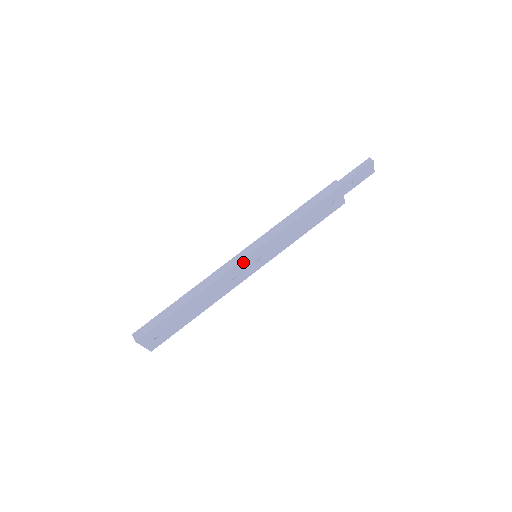
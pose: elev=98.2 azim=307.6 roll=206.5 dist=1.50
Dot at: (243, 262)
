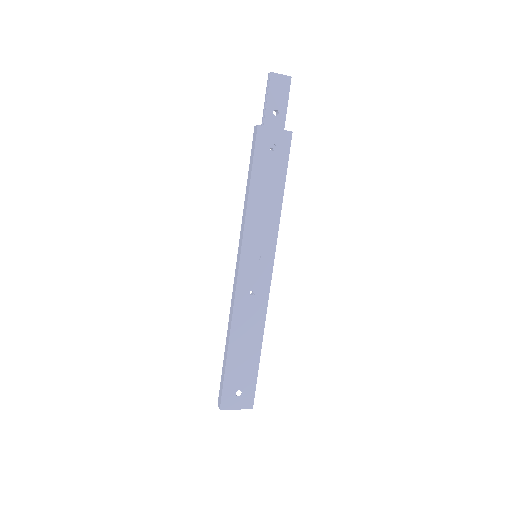
Dot at: (242, 272)
